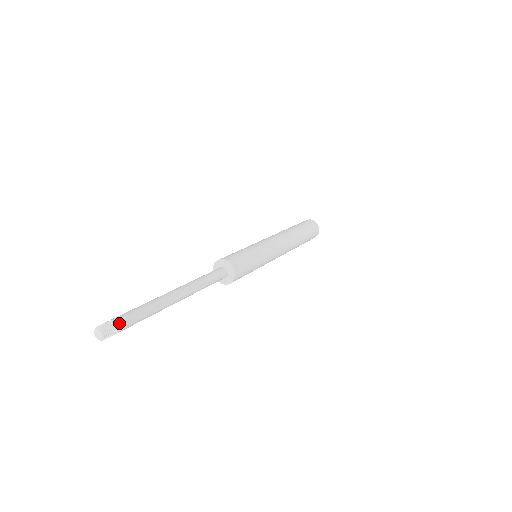
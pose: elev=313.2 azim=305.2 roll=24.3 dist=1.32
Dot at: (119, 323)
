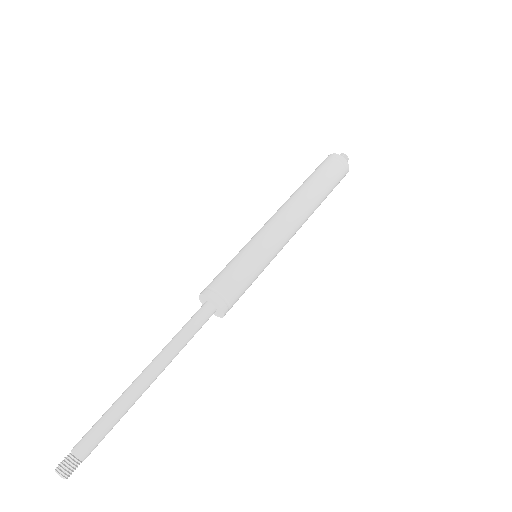
Dot at: (77, 453)
